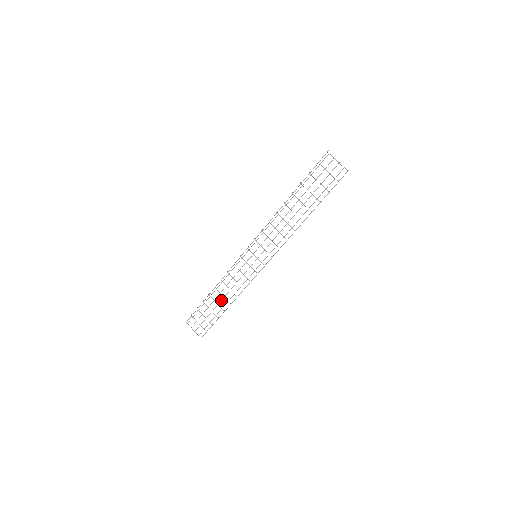
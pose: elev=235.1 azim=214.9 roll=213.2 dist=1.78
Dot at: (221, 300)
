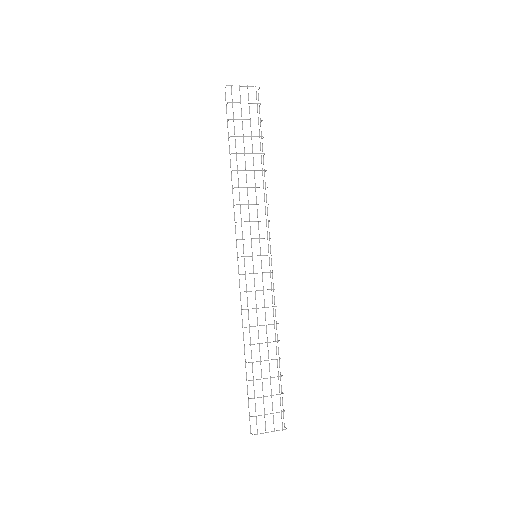
Dot at: occluded
